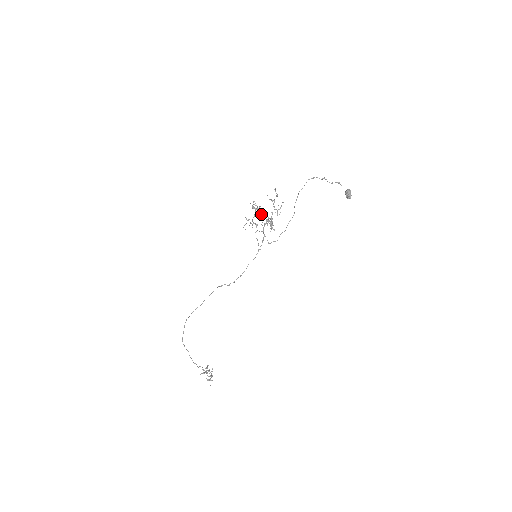
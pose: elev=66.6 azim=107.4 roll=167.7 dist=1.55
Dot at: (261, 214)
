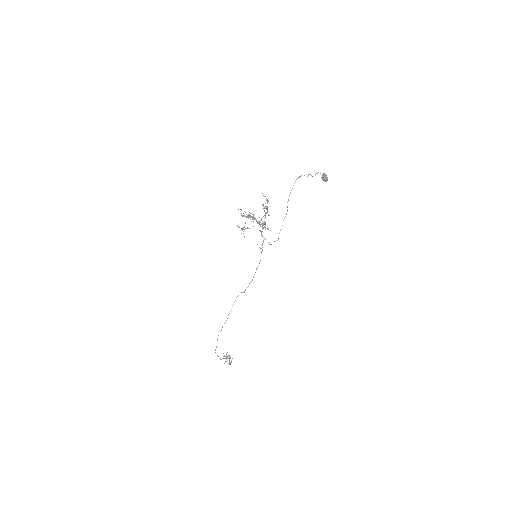
Dot at: occluded
